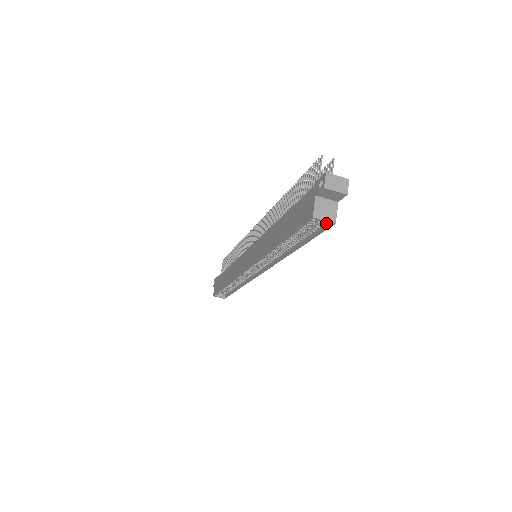
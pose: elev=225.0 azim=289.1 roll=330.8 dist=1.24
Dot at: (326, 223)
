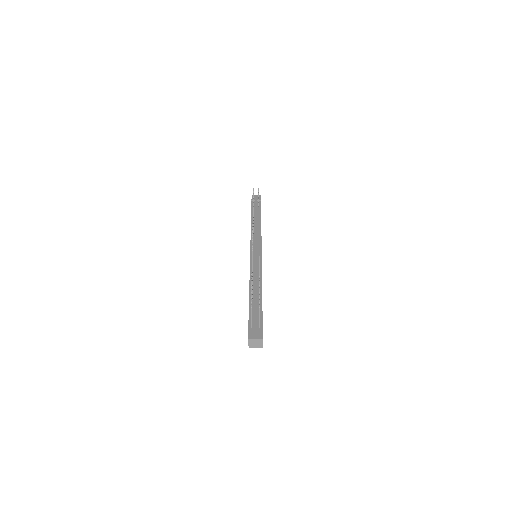
Dot at: occluded
